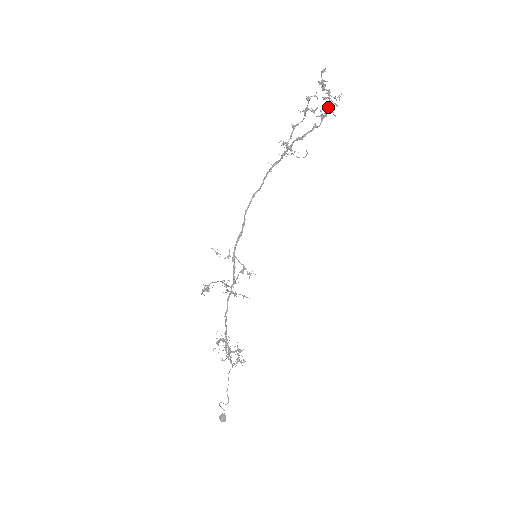
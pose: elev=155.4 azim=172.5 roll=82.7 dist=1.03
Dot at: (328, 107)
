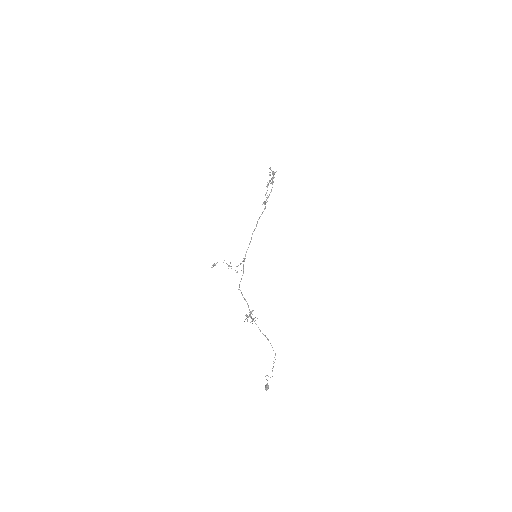
Dot at: occluded
